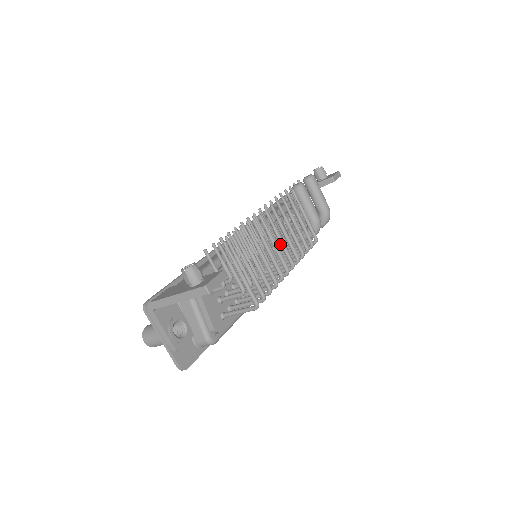
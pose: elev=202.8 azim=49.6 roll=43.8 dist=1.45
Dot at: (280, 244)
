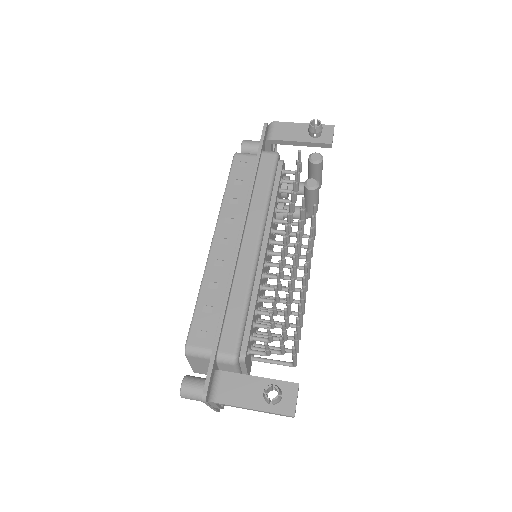
Dot at: occluded
